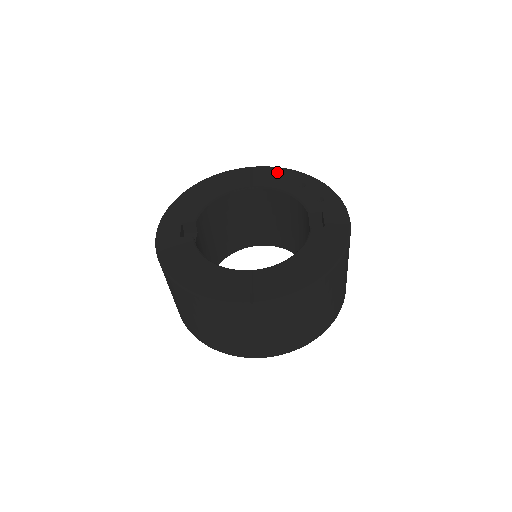
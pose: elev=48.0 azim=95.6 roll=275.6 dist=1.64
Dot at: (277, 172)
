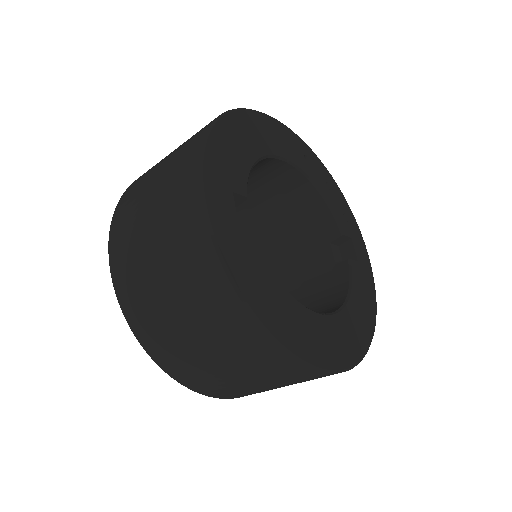
Dot at: (305, 149)
